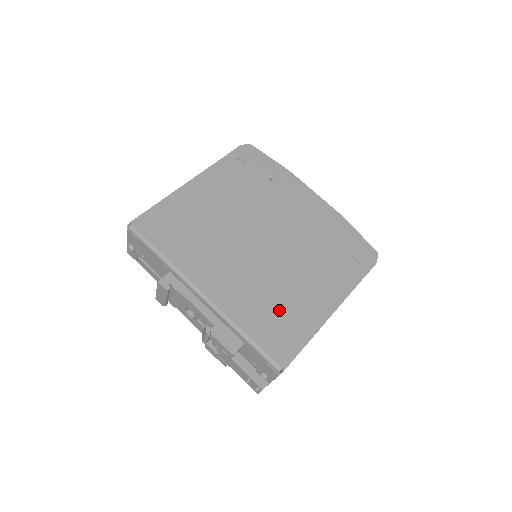
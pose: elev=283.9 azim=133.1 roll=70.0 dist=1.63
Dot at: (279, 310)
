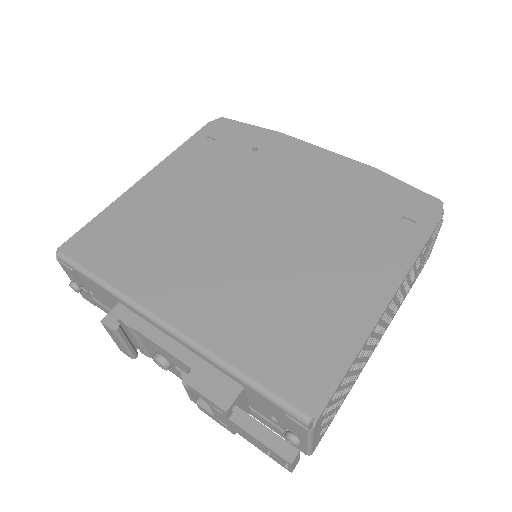
Dot at: (292, 320)
